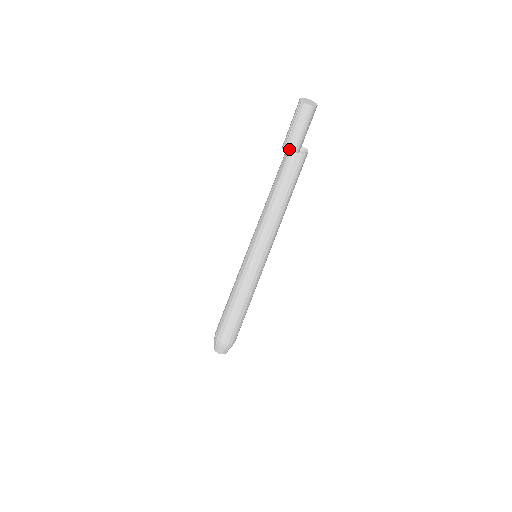
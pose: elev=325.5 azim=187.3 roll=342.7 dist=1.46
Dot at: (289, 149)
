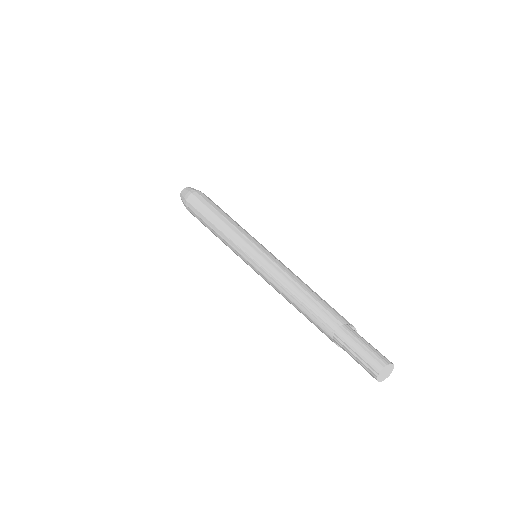
Dot at: (336, 342)
